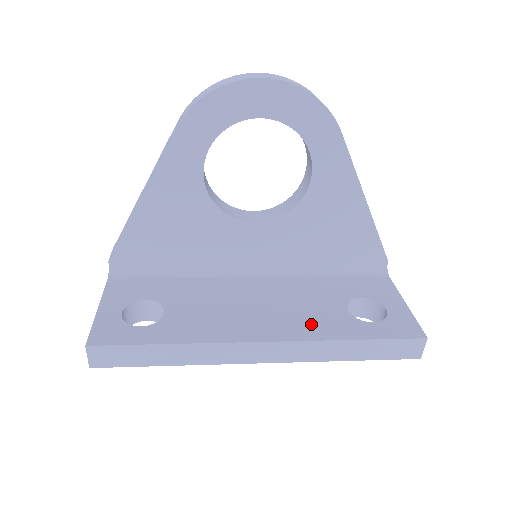
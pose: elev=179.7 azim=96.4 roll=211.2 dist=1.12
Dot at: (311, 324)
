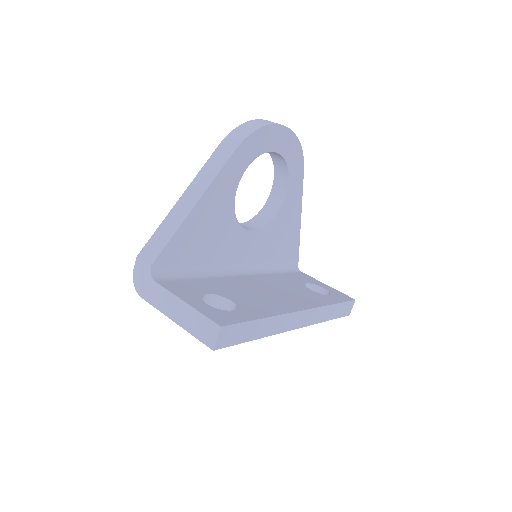
Dot at: (308, 299)
